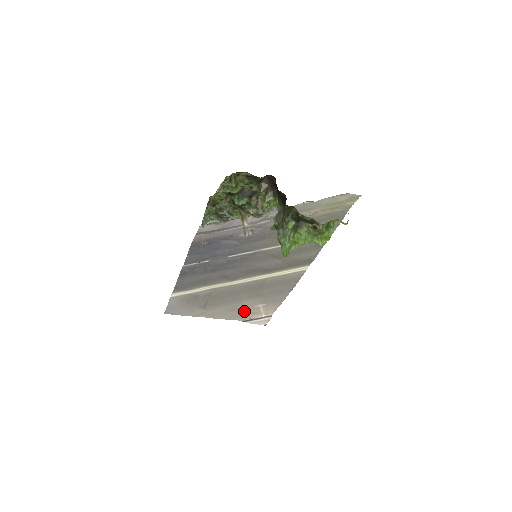
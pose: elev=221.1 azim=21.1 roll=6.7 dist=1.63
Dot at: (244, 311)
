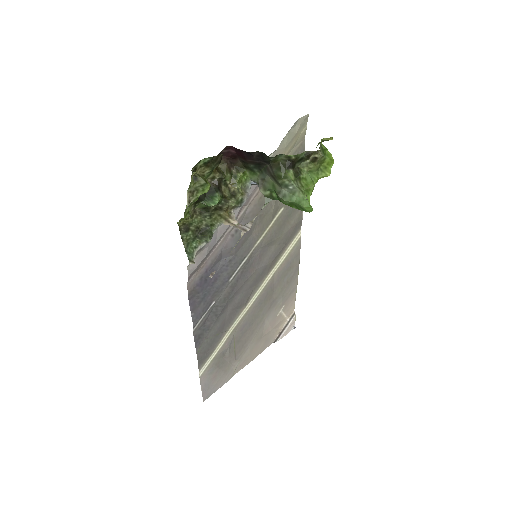
Dot at: (270, 330)
